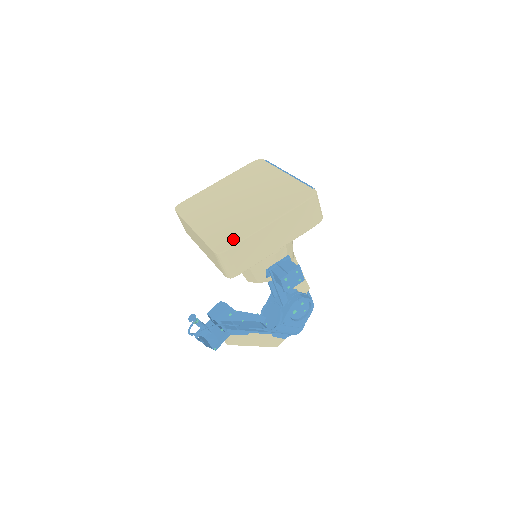
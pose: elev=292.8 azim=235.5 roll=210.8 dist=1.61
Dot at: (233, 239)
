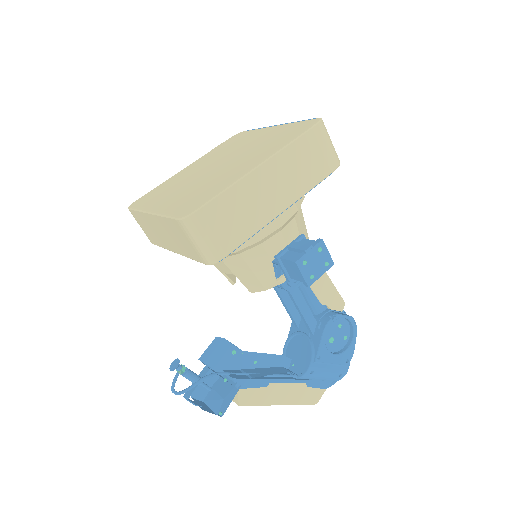
Dot at: (206, 197)
